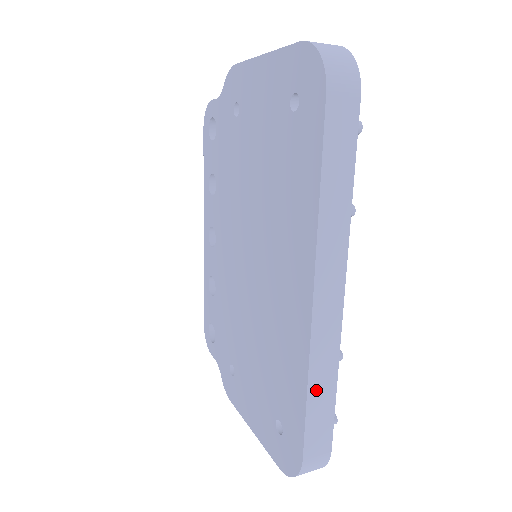
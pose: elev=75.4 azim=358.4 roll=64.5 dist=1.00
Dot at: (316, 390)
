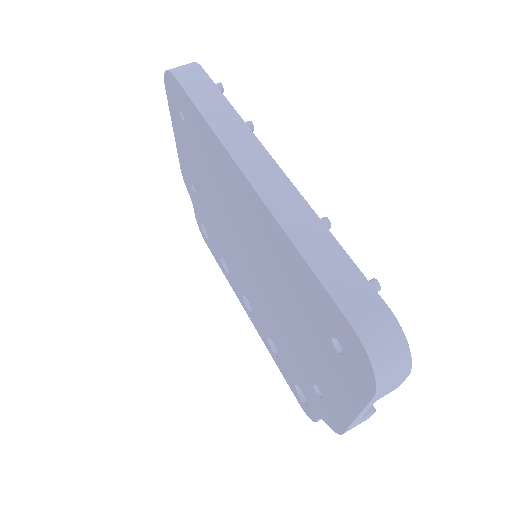
Dot at: (310, 248)
